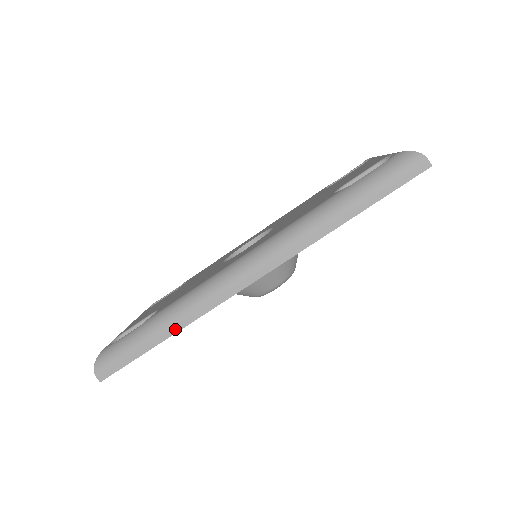
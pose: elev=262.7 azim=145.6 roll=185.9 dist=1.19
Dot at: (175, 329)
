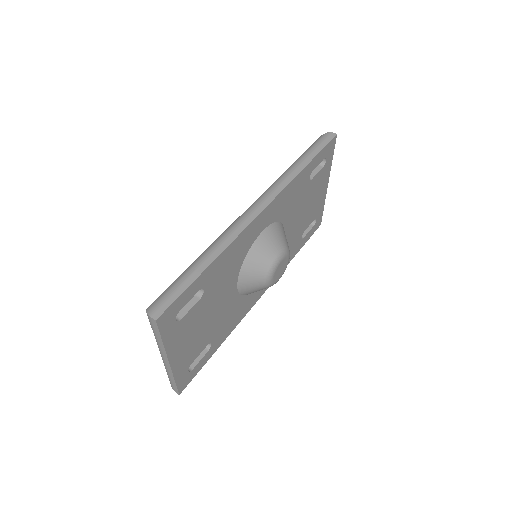
Dot at: (215, 256)
